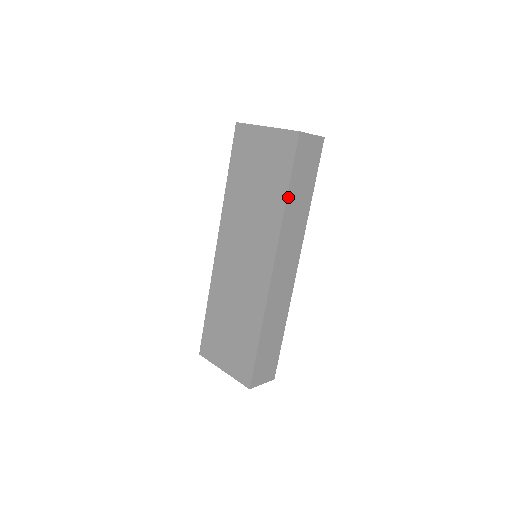
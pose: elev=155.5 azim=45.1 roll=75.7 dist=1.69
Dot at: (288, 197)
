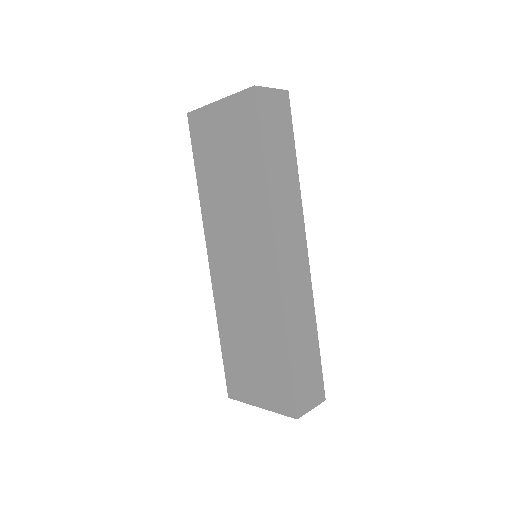
Dot at: (266, 166)
